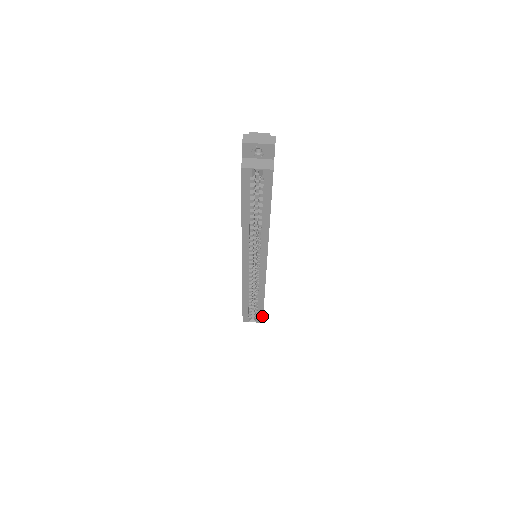
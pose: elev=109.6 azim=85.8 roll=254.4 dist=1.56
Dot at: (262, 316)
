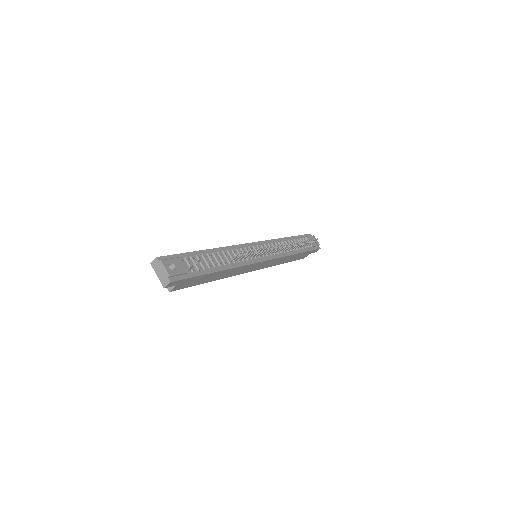
Dot at: (298, 259)
